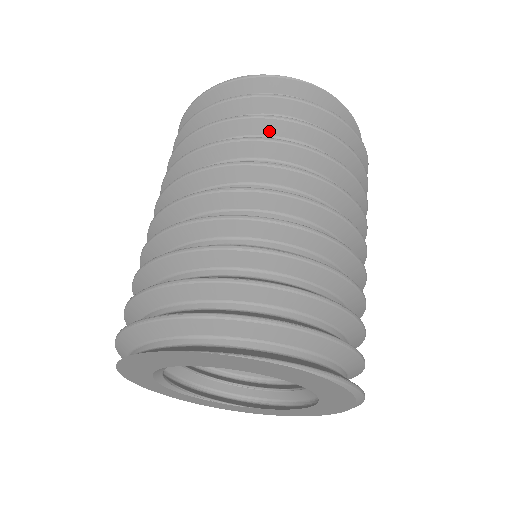
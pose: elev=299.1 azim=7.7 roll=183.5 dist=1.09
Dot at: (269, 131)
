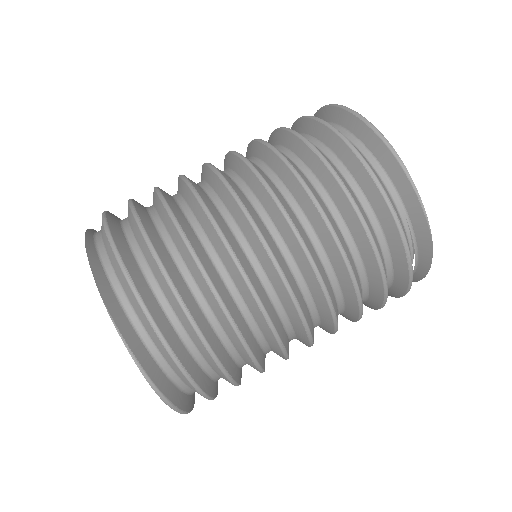
Dot at: (352, 227)
